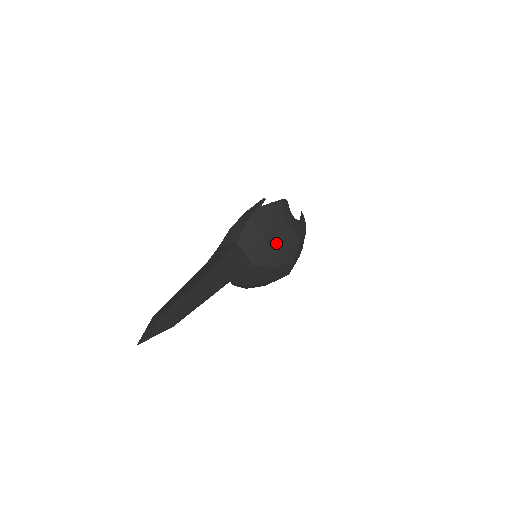
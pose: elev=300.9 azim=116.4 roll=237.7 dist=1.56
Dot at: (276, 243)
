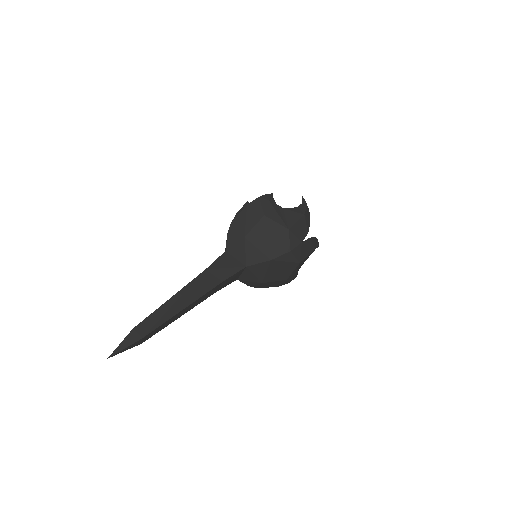
Dot at: (260, 239)
